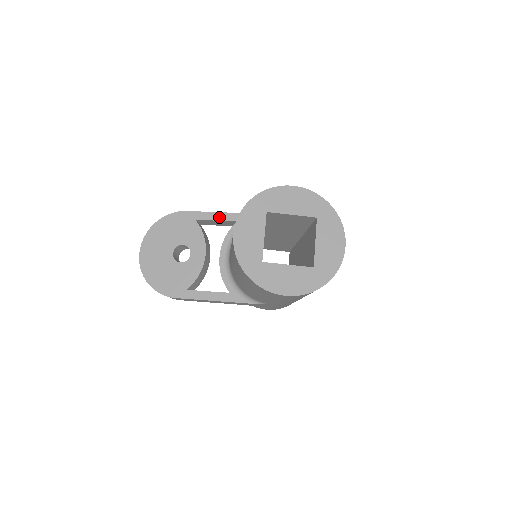
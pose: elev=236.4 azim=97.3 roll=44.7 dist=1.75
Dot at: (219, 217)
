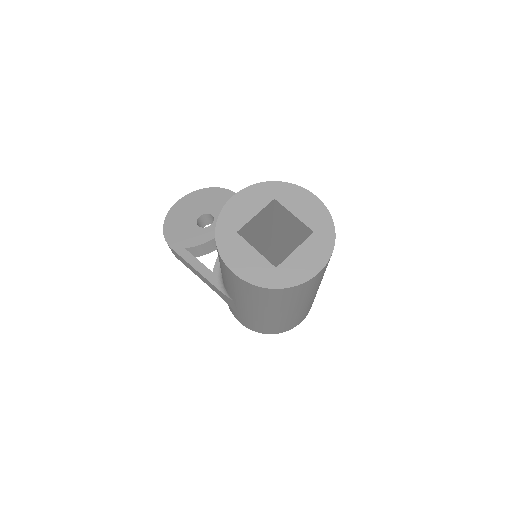
Dot at: occluded
